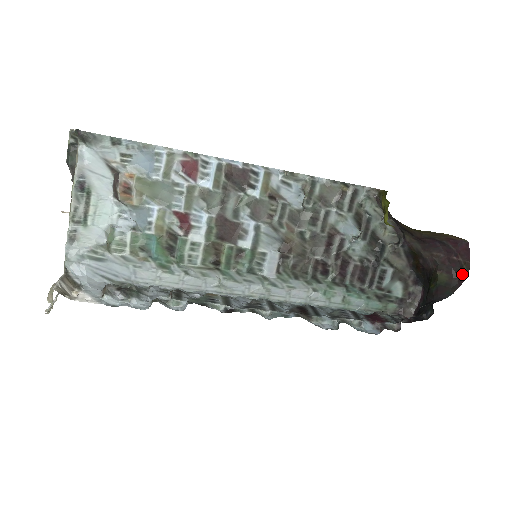
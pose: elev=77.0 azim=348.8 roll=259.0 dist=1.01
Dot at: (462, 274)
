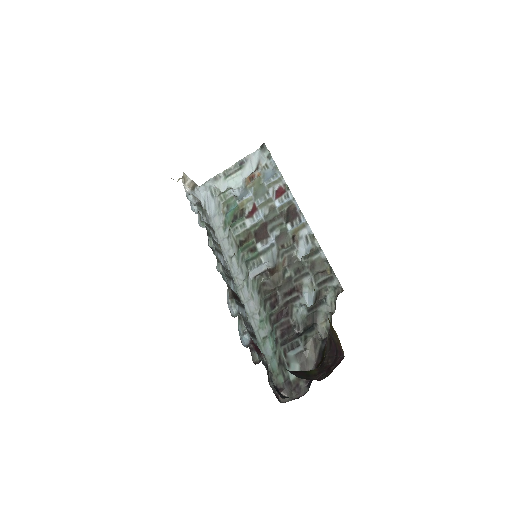
Dot at: (322, 378)
